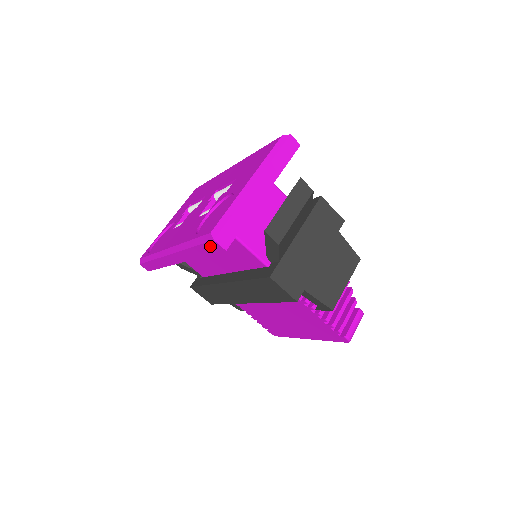
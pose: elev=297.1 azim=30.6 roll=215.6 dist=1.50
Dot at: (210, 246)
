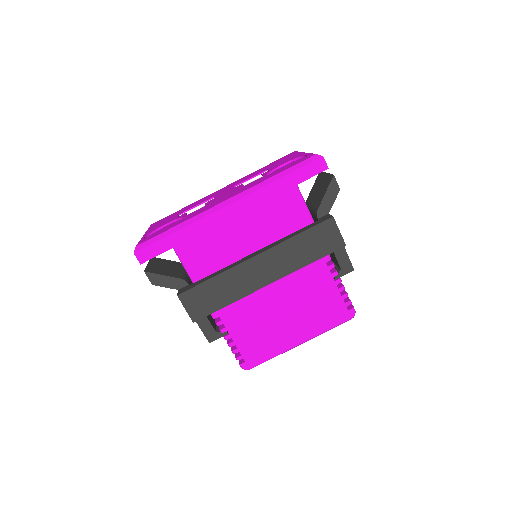
Dot at: (311, 167)
